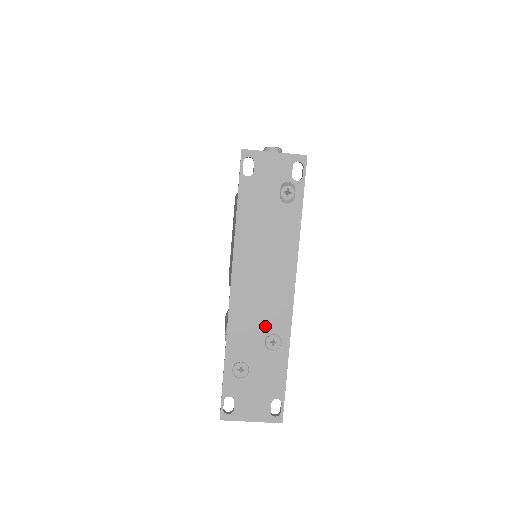
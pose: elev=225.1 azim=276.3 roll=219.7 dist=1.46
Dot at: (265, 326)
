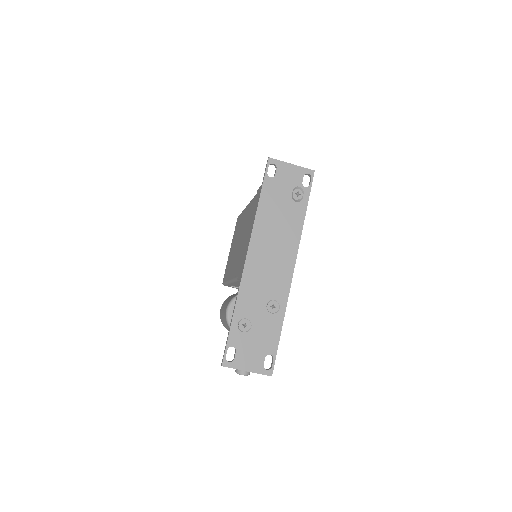
Dot at: (268, 292)
